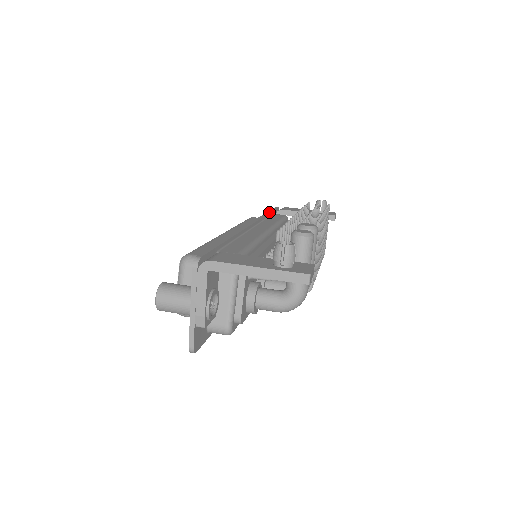
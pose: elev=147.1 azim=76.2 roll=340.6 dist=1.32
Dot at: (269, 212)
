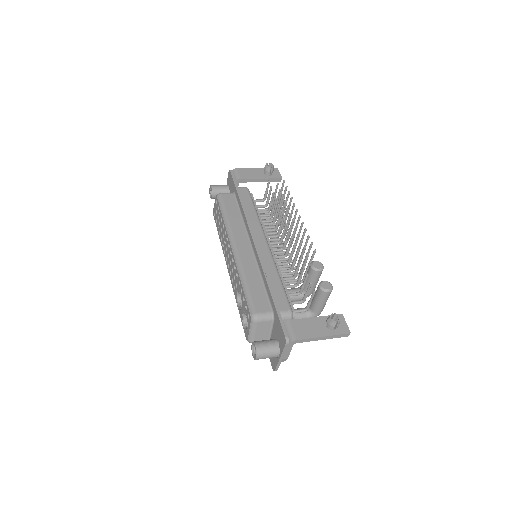
Dot at: (240, 195)
